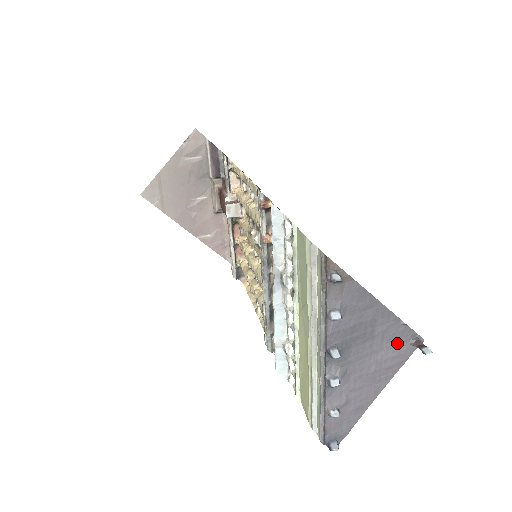
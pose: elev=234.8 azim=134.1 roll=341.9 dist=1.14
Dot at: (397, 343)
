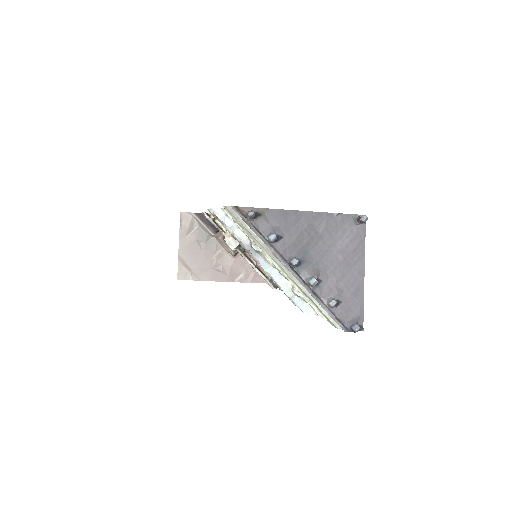
Dot at: (345, 230)
